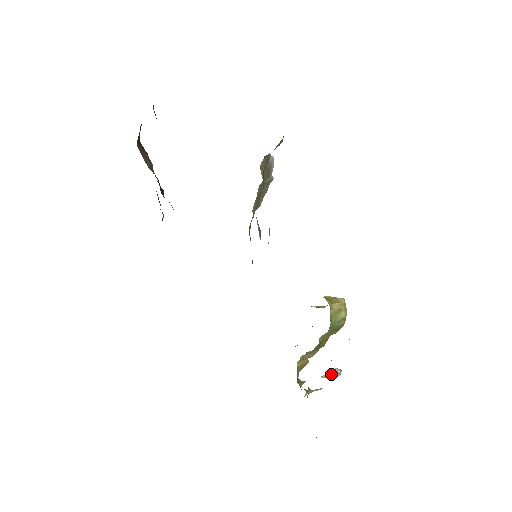
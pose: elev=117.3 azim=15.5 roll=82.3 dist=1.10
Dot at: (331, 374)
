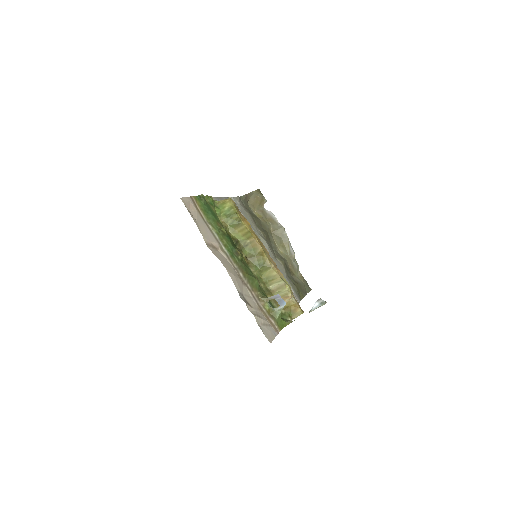
Dot at: (315, 306)
